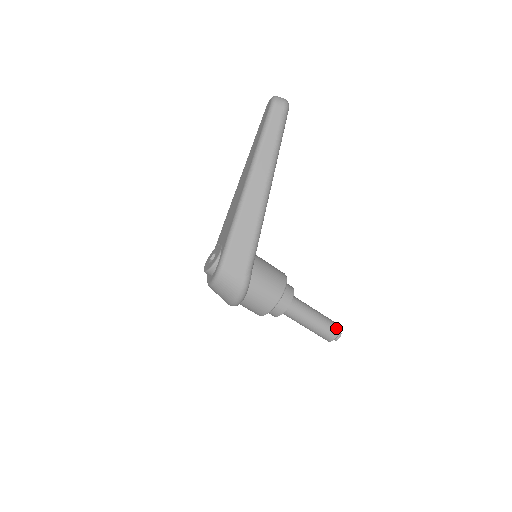
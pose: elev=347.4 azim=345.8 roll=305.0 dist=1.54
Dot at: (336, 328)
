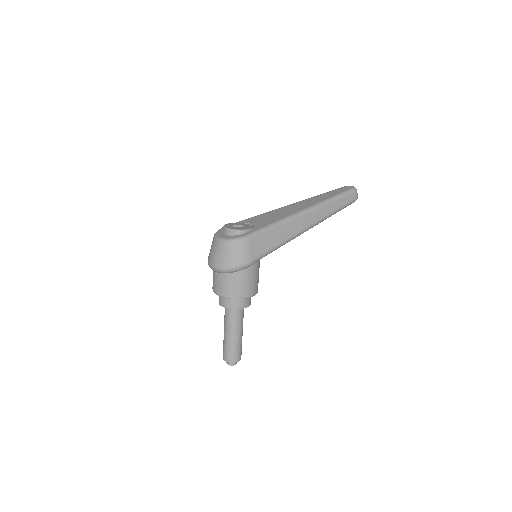
Dot at: occluded
